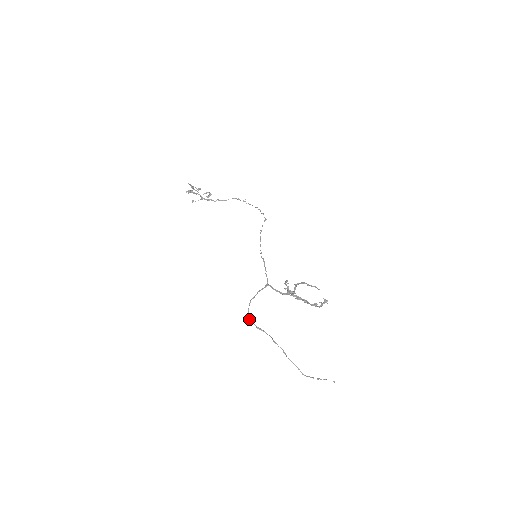
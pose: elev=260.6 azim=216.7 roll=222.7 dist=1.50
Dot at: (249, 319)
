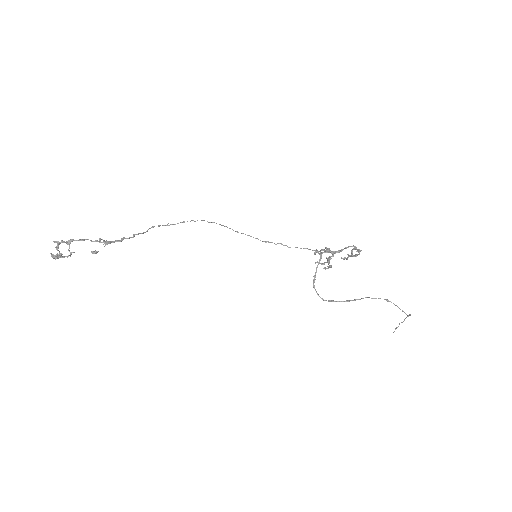
Dot at: (332, 301)
